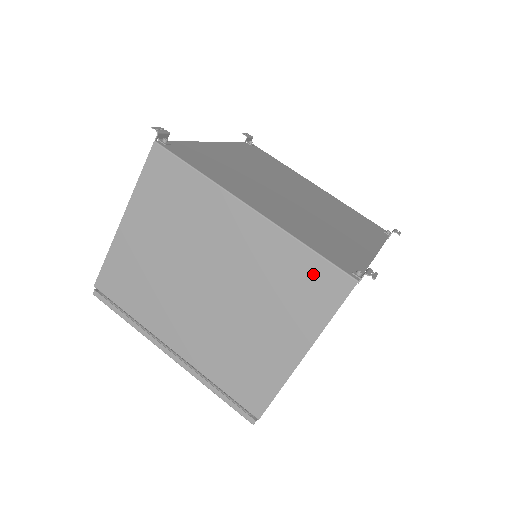
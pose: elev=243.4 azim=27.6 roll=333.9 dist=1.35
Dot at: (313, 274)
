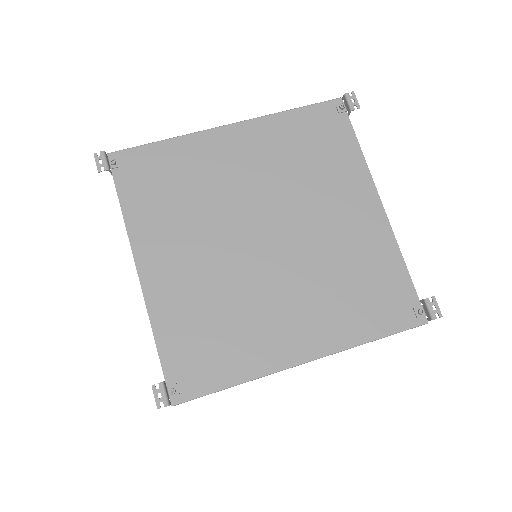
Dot at: occluded
